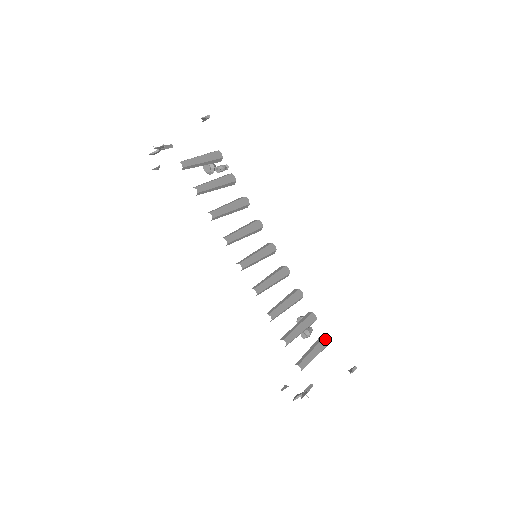
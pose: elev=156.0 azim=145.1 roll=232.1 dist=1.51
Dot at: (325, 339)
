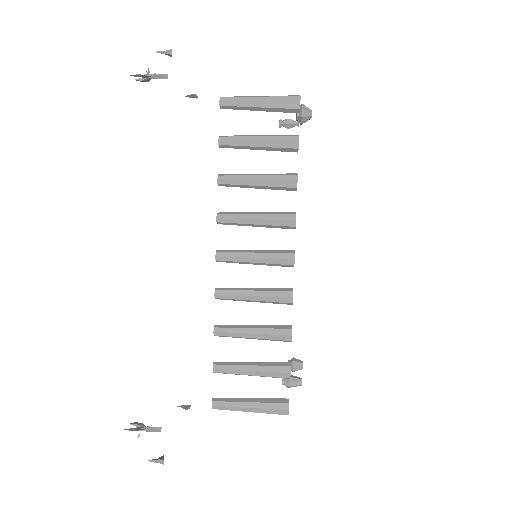
Dot at: (281, 406)
